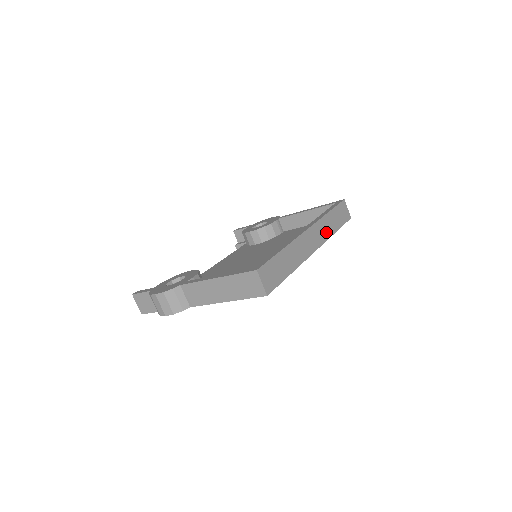
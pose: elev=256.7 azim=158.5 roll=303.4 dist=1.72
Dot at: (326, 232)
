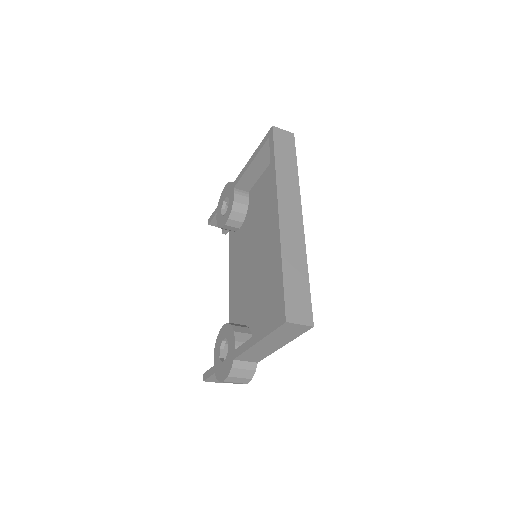
Dot at: (292, 186)
